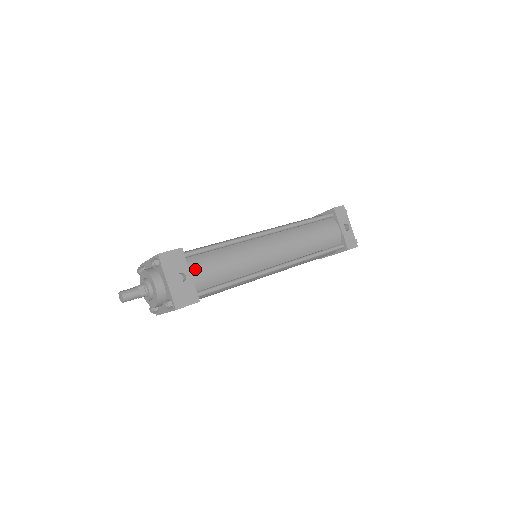
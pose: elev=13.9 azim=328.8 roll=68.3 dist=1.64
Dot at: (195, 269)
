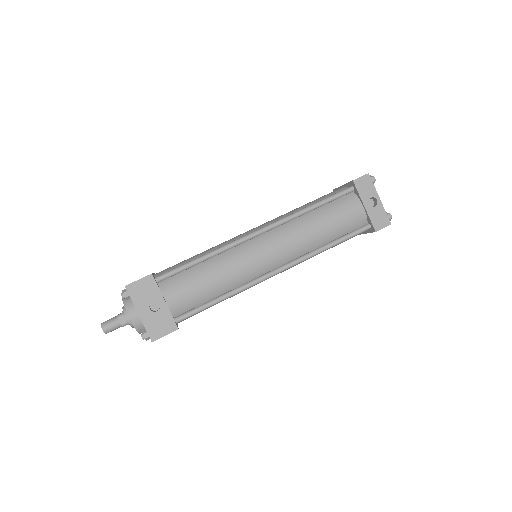
Dot at: (170, 294)
